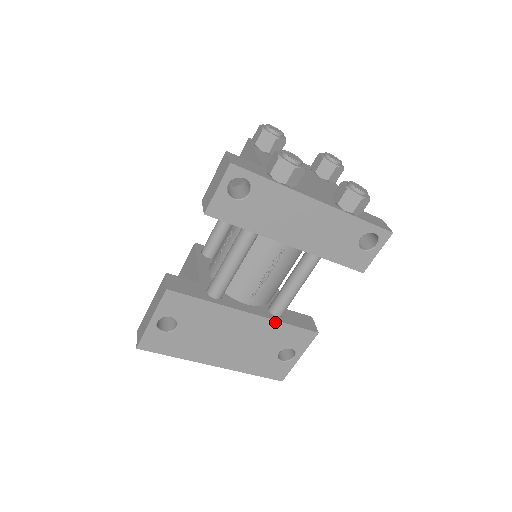
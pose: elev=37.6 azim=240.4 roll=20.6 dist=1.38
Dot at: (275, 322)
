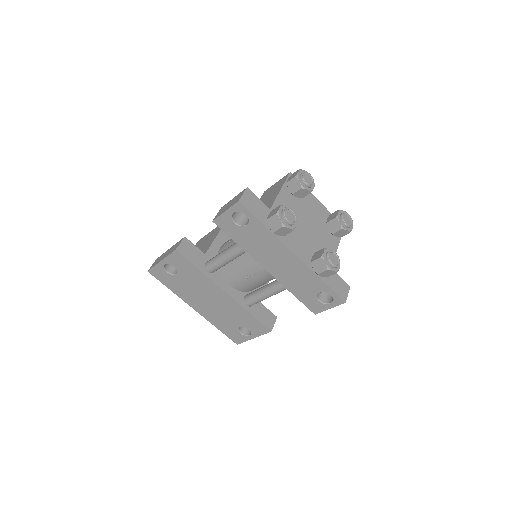
Dot at: (242, 308)
